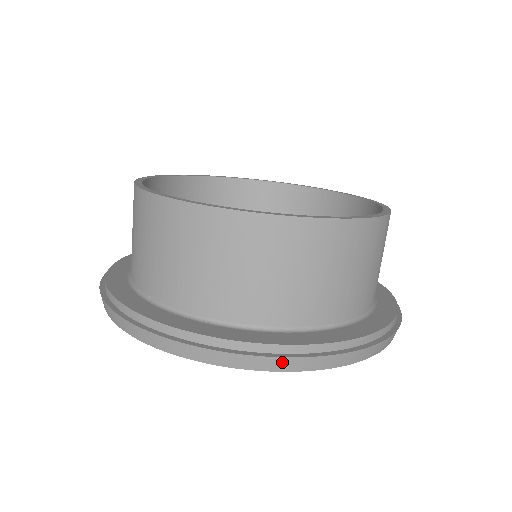
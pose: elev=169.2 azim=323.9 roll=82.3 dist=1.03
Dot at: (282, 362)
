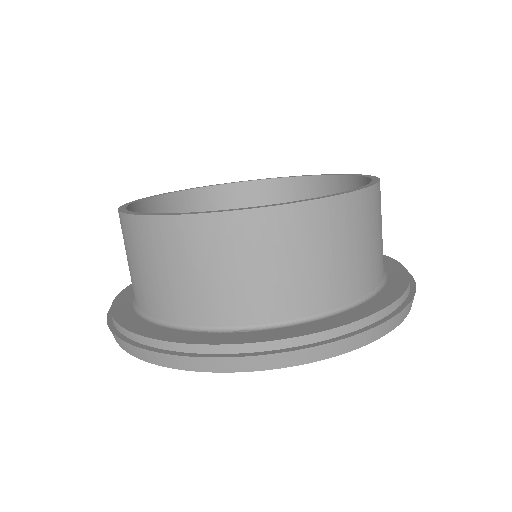
Dot at: (334, 347)
